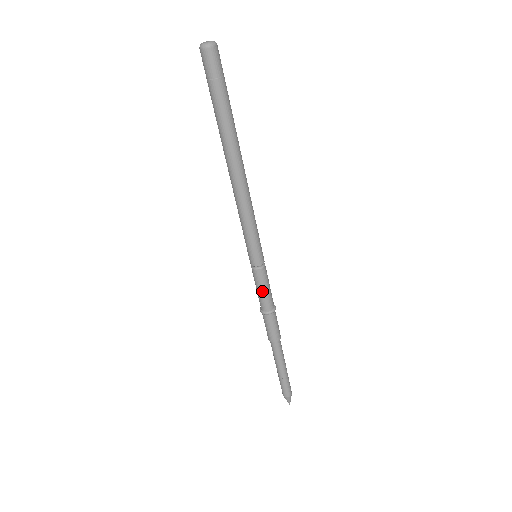
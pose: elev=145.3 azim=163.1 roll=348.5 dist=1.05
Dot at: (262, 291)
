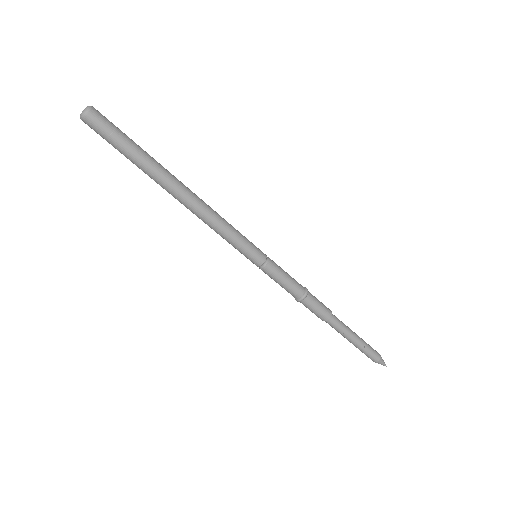
Dot at: (285, 281)
